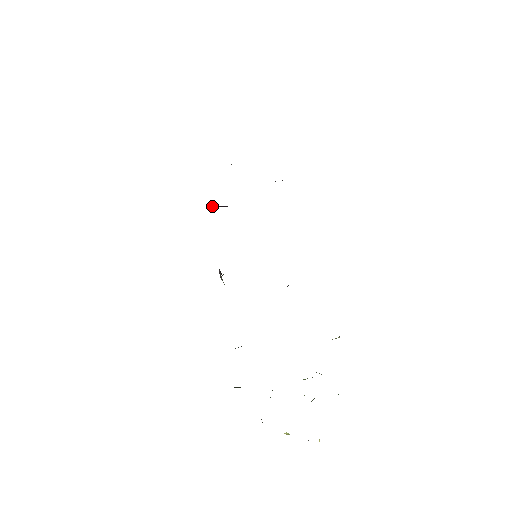
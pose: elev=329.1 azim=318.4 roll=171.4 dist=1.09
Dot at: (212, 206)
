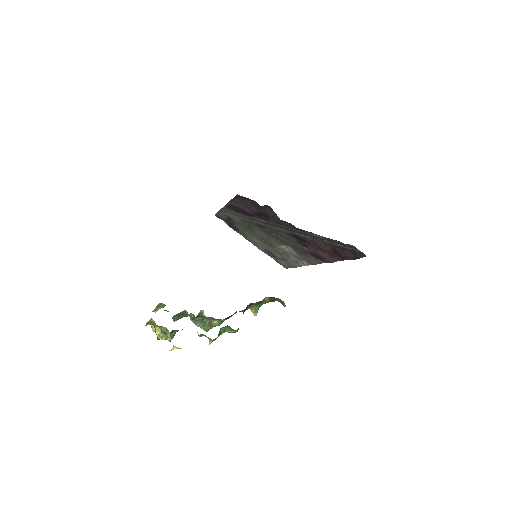
Dot at: (261, 216)
